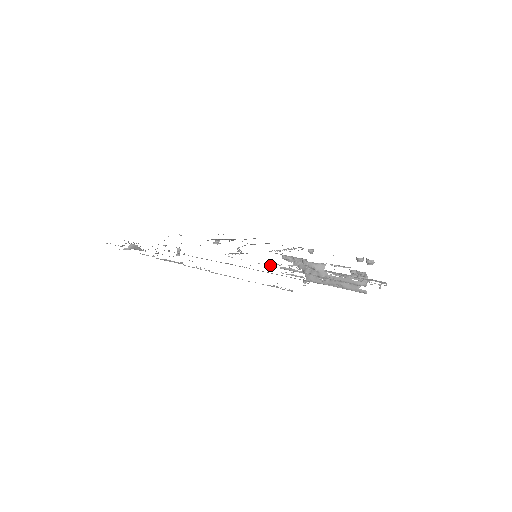
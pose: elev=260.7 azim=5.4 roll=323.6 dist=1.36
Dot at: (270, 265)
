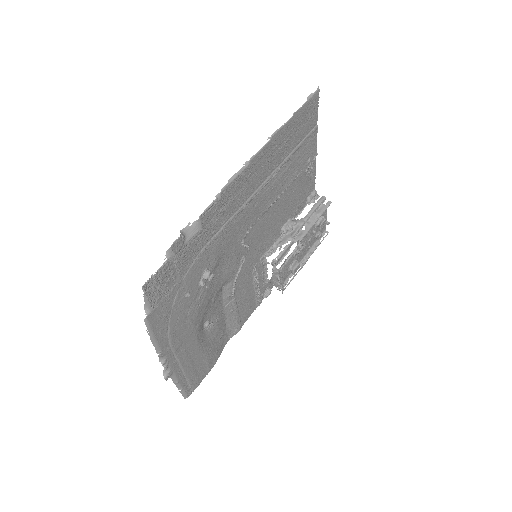
Dot at: (279, 196)
